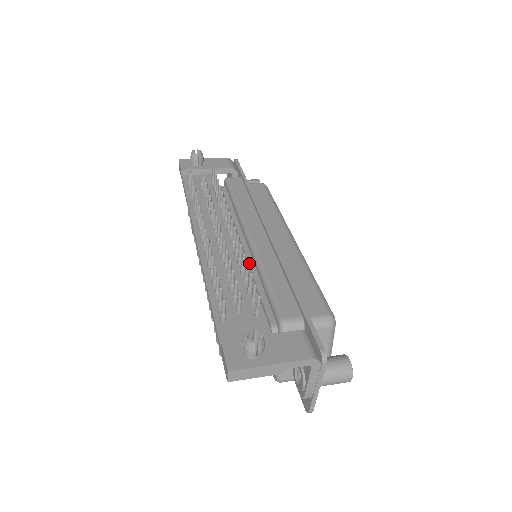
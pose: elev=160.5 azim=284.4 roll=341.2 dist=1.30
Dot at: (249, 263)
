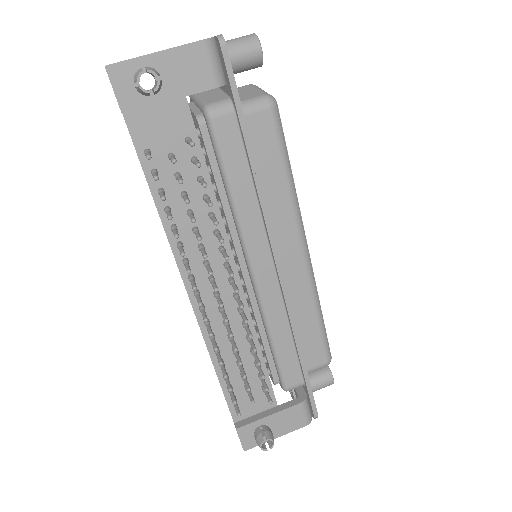
Dot at: (253, 308)
